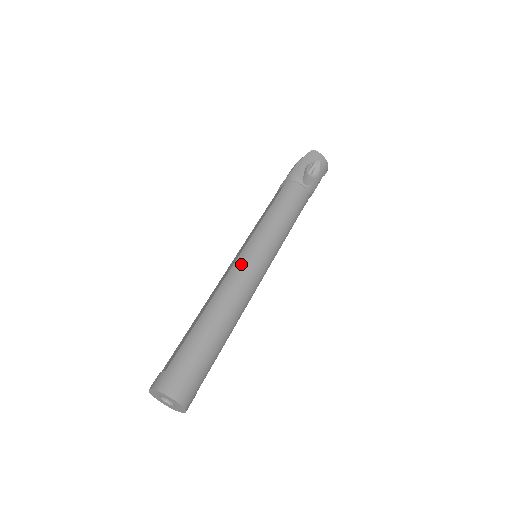
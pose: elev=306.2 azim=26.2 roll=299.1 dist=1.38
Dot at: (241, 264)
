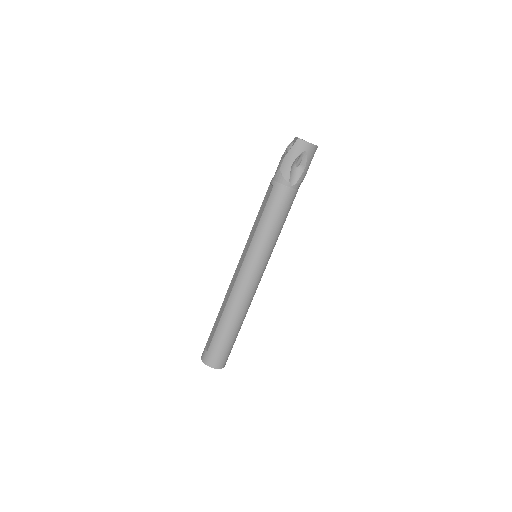
Dot at: (243, 276)
